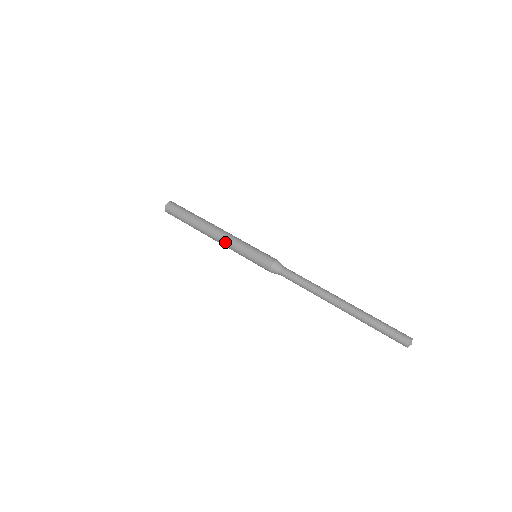
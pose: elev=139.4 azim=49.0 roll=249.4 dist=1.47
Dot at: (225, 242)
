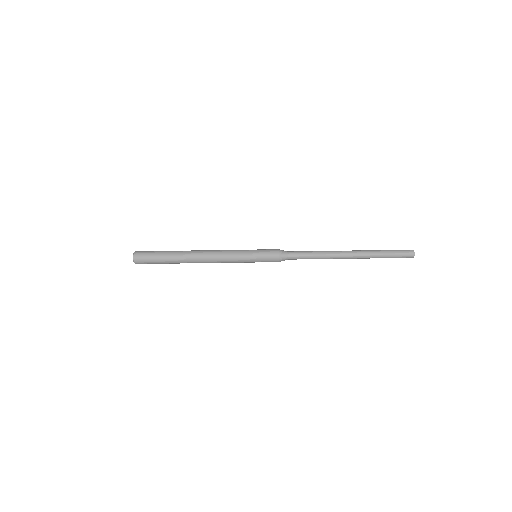
Dot at: (222, 250)
